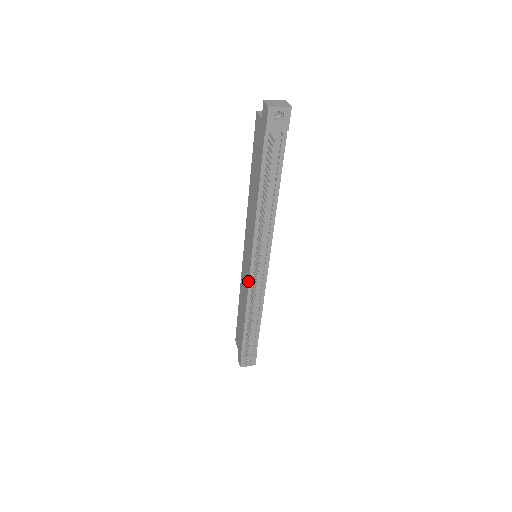
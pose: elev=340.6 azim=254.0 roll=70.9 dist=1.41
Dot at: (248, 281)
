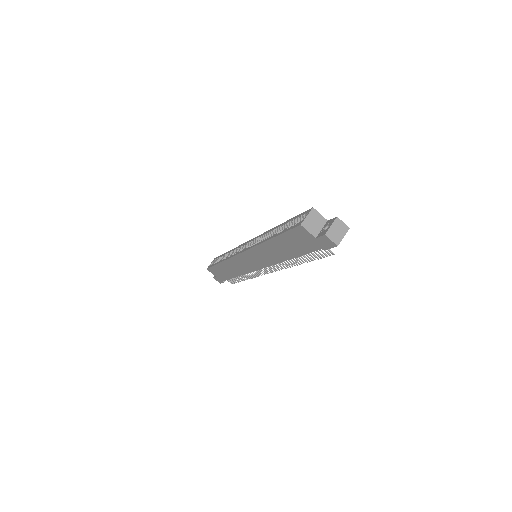
Dot at: (251, 271)
